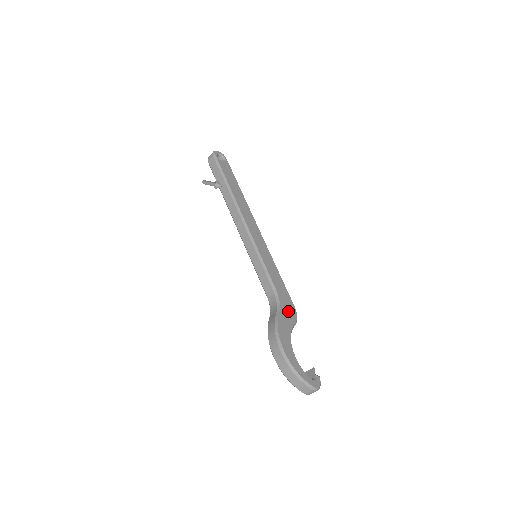
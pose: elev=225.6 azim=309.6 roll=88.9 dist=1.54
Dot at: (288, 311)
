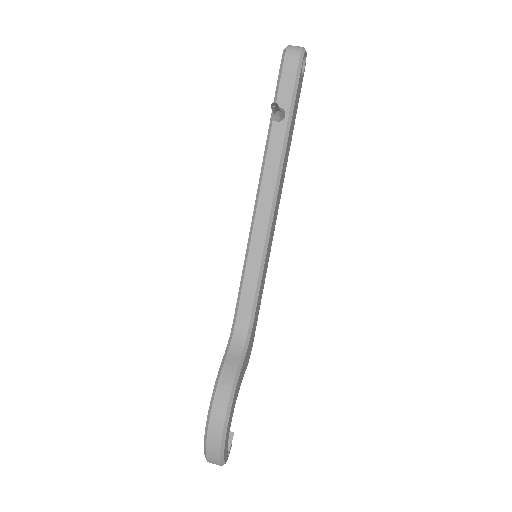
Dot at: (248, 354)
